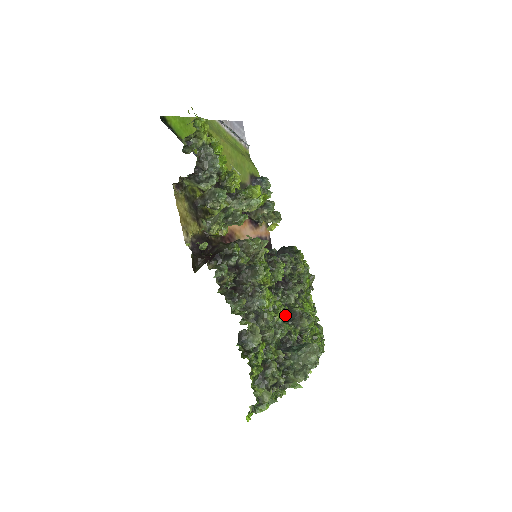
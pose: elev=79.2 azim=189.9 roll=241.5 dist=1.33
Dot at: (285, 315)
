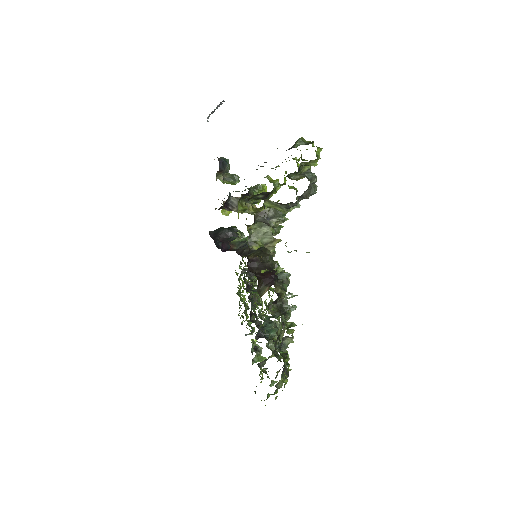
Dot at: (252, 301)
